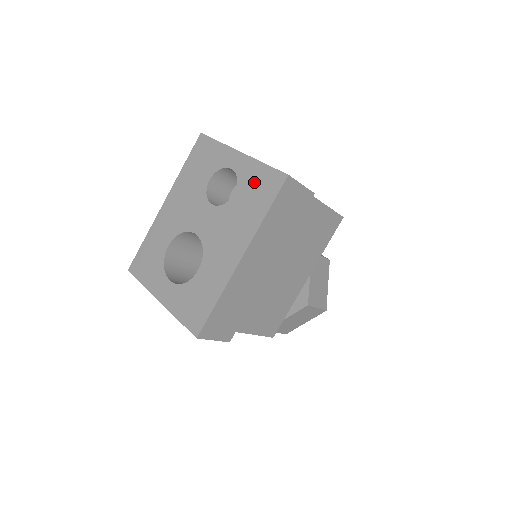
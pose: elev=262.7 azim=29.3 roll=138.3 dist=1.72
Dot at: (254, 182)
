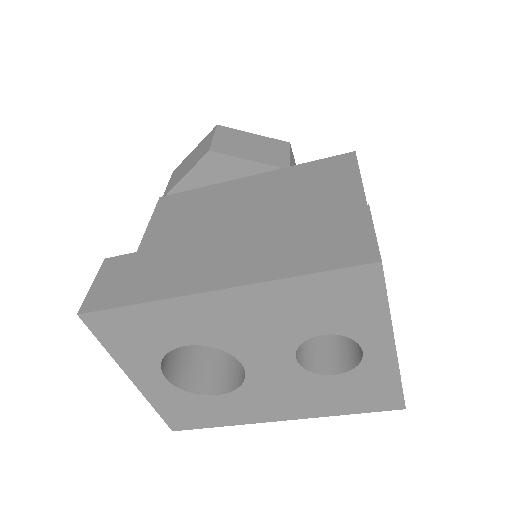
Dot at: (369, 386)
